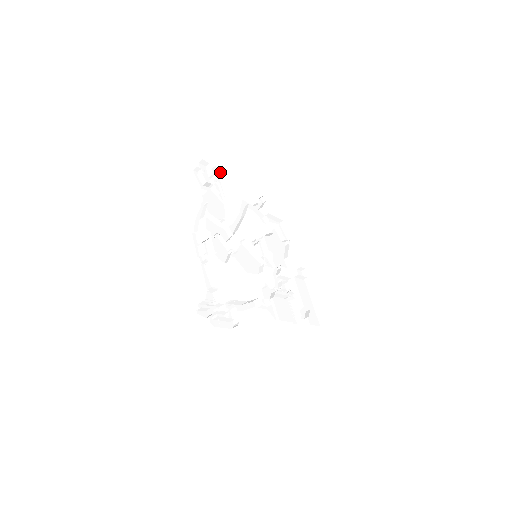
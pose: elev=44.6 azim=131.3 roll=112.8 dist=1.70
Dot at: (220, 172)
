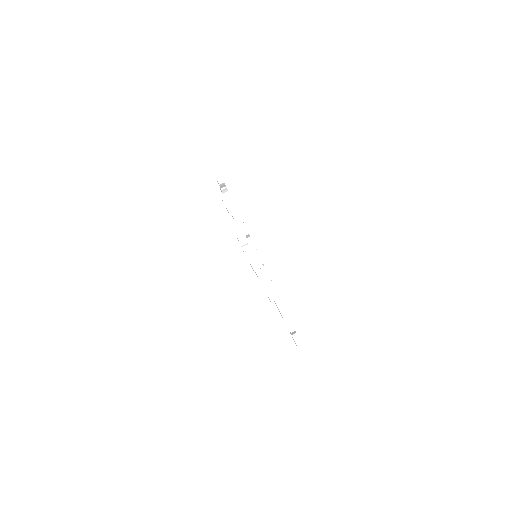
Dot at: occluded
